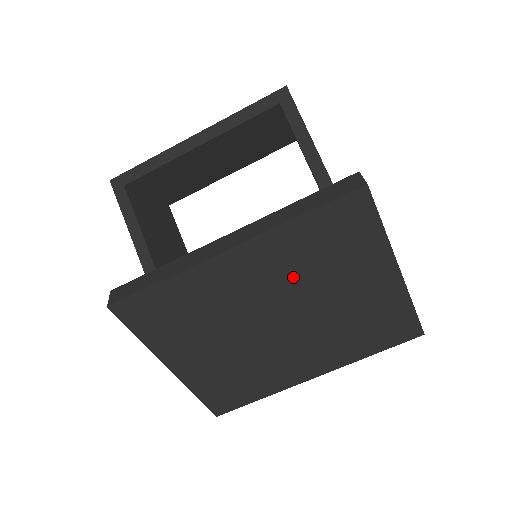
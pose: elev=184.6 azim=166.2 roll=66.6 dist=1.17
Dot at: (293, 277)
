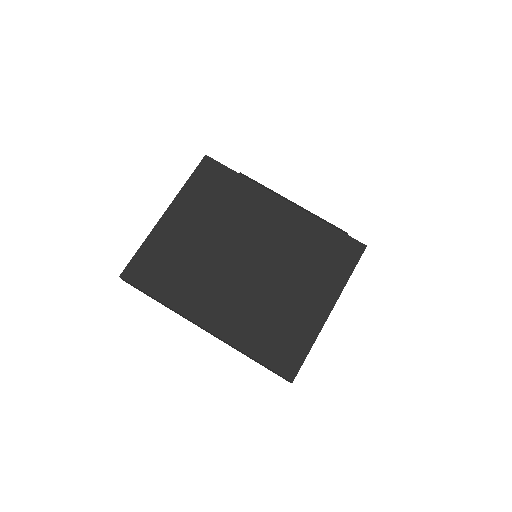
Dot at: (287, 247)
